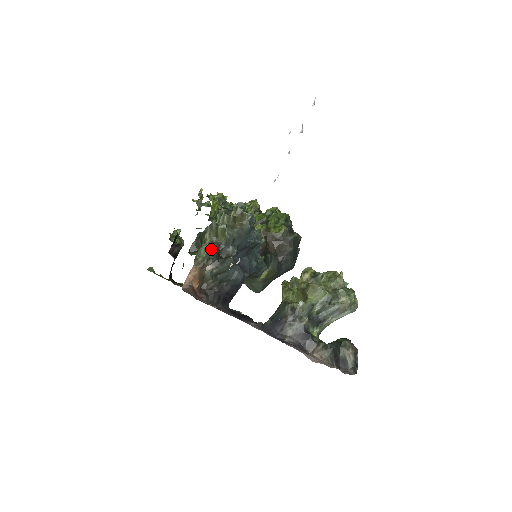
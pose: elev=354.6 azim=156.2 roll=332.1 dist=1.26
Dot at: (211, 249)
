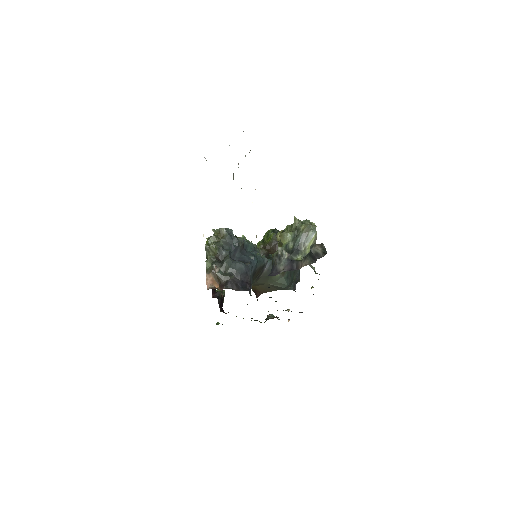
Dot at: (212, 260)
